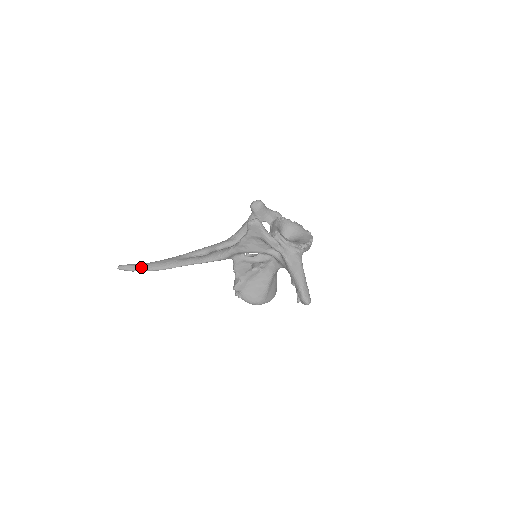
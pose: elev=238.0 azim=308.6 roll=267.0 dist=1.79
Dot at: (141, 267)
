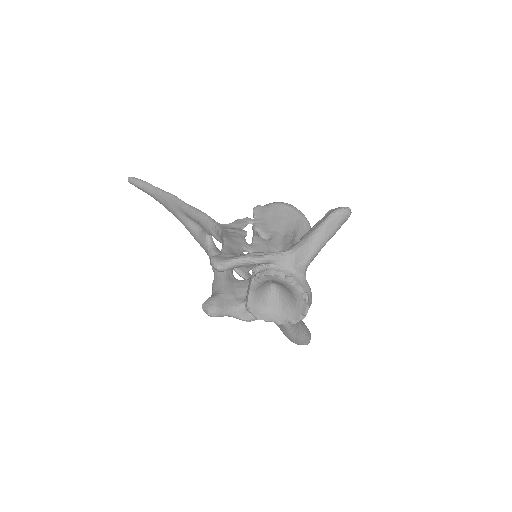
Dot at: (148, 194)
